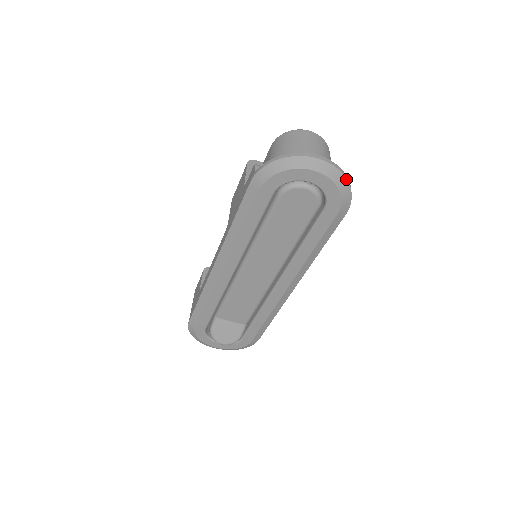
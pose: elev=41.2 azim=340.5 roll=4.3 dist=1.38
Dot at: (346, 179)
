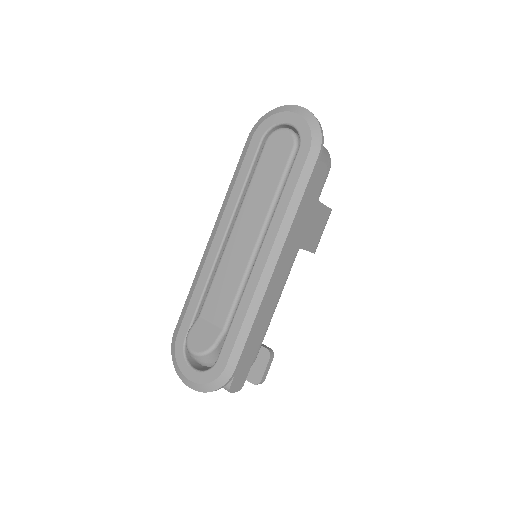
Dot at: (316, 119)
